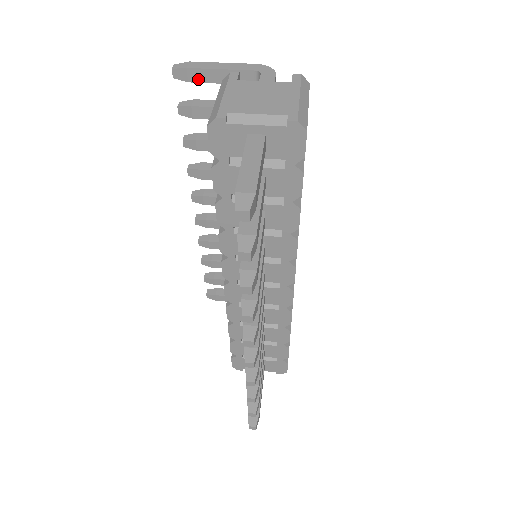
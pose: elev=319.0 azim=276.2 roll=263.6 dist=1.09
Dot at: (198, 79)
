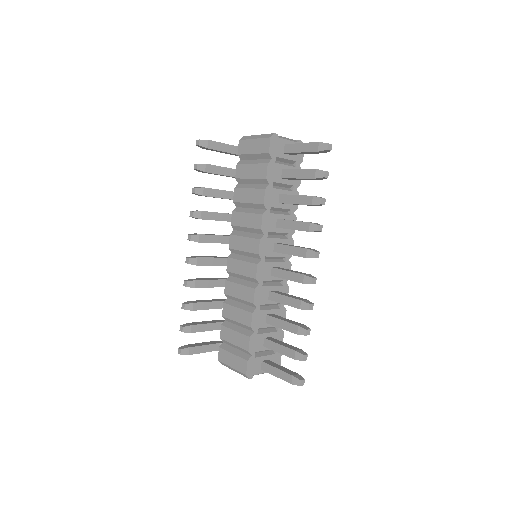
Dot at: (212, 147)
